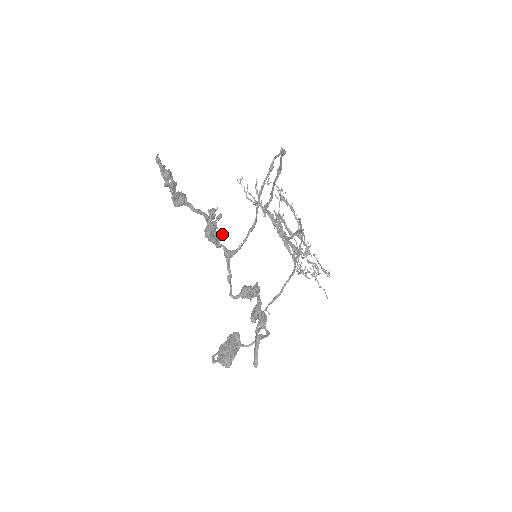
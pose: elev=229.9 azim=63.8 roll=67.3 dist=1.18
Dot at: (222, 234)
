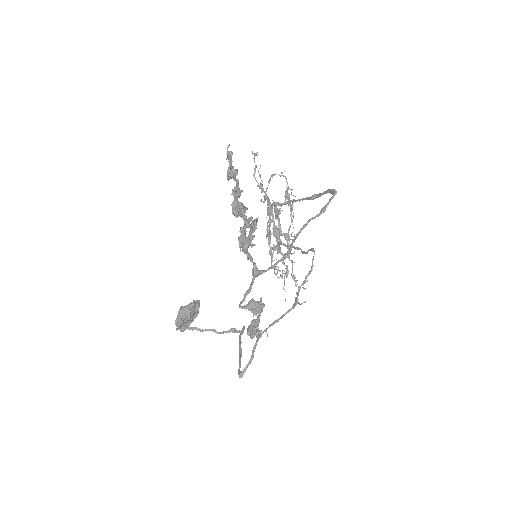
Dot at: occluded
